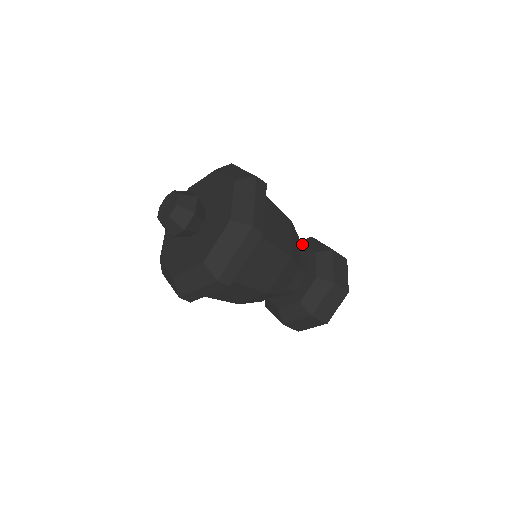
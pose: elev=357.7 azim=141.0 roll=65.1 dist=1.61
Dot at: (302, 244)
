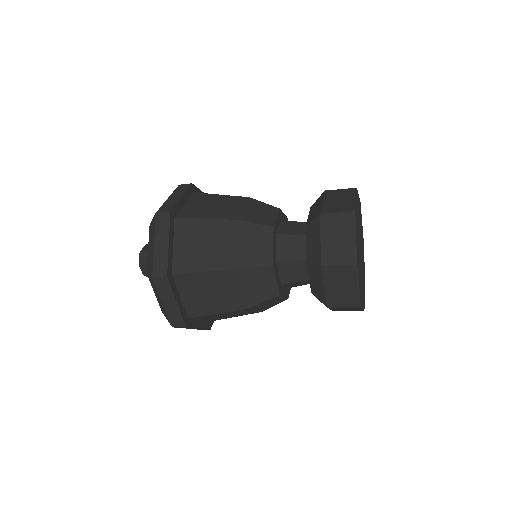
Dot at: (309, 211)
